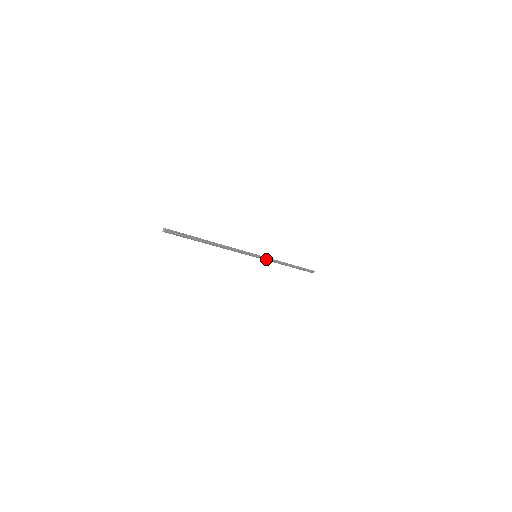
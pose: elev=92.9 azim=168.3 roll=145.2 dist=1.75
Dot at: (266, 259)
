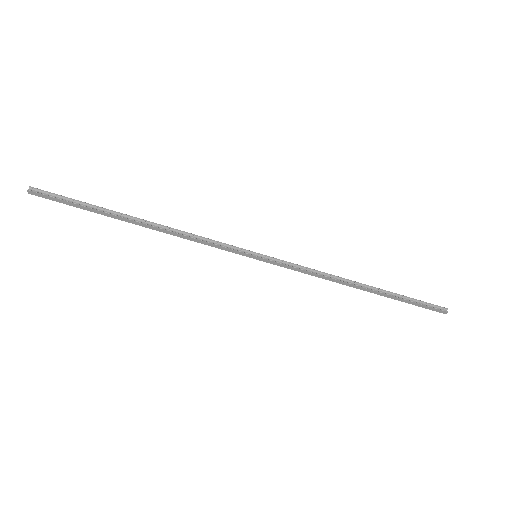
Dot at: (285, 264)
